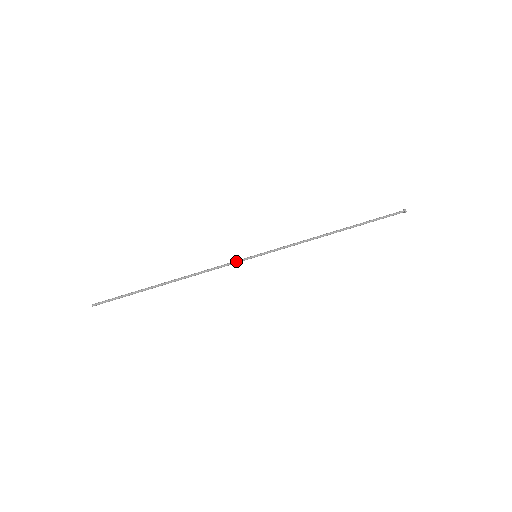
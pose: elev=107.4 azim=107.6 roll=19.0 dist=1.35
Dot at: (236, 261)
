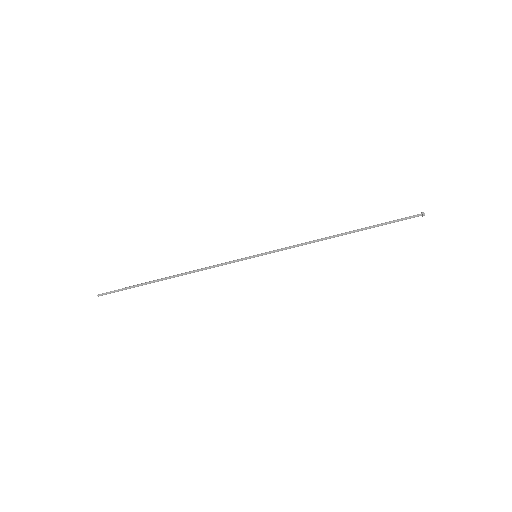
Dot at: (235, 261)
